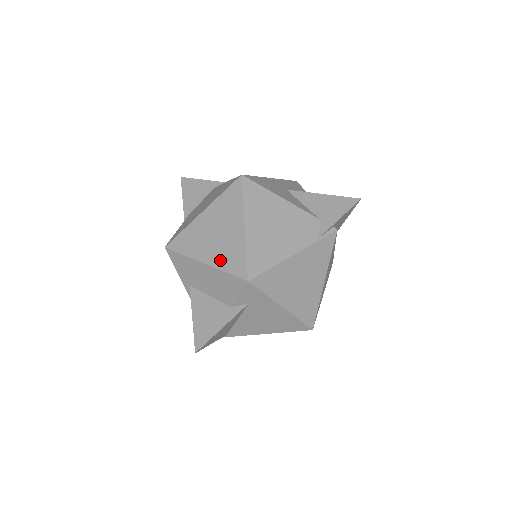
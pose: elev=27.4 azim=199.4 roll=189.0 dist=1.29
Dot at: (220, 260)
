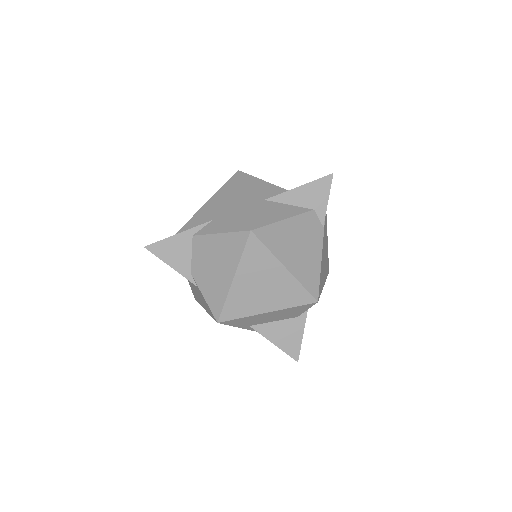
Dot at: (282, 303)
